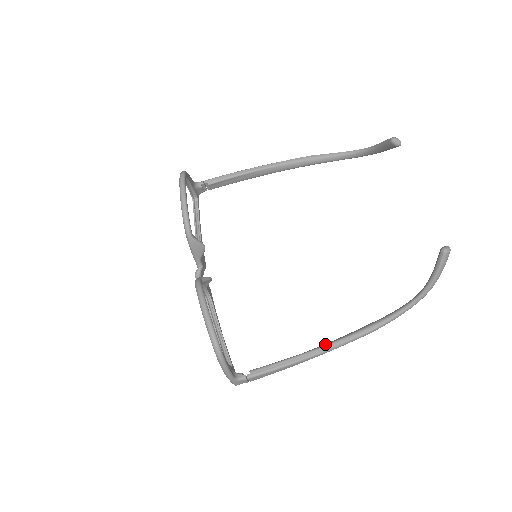
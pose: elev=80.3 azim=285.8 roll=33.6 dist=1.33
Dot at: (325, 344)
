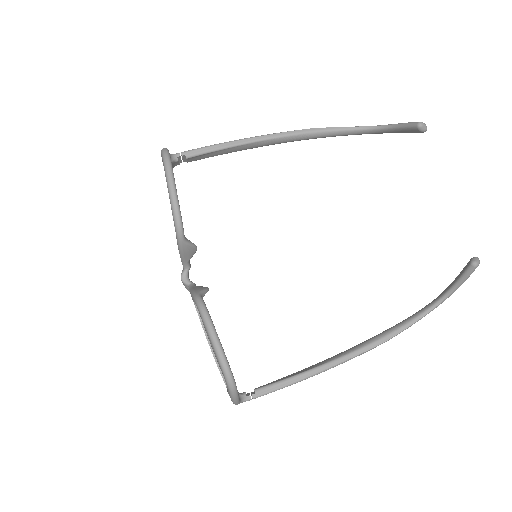
Dot at: (337, 357)
